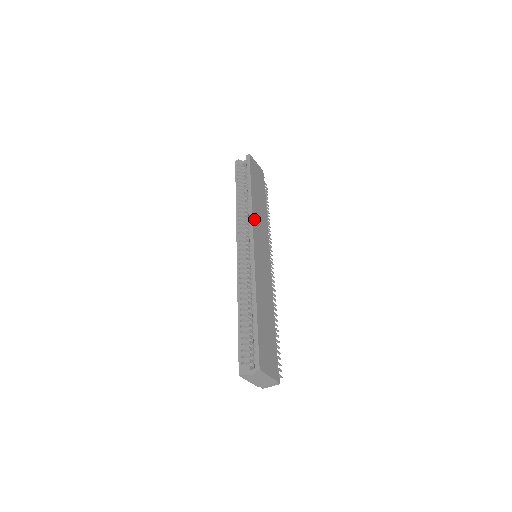
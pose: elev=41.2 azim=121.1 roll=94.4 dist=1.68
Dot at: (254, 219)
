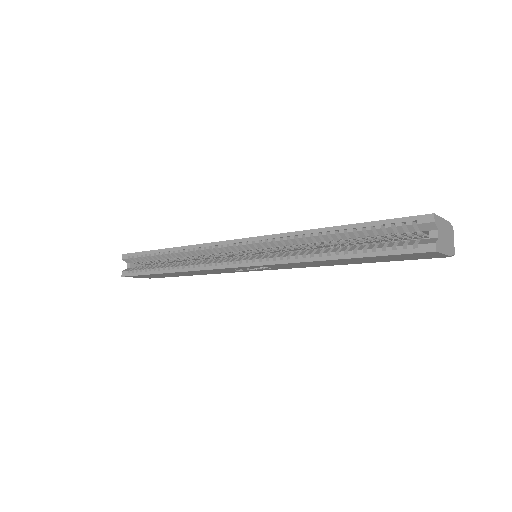
Dot at: (207, 244)
